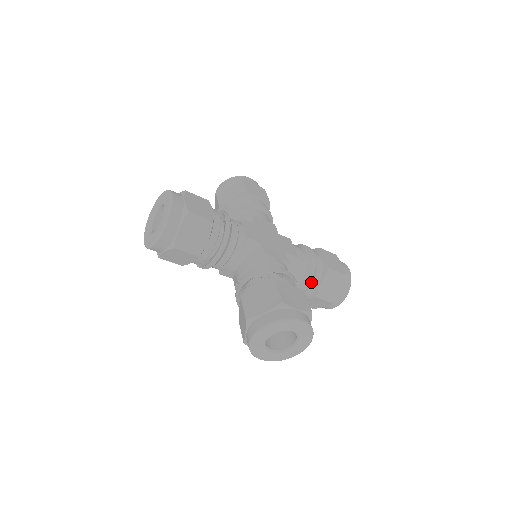
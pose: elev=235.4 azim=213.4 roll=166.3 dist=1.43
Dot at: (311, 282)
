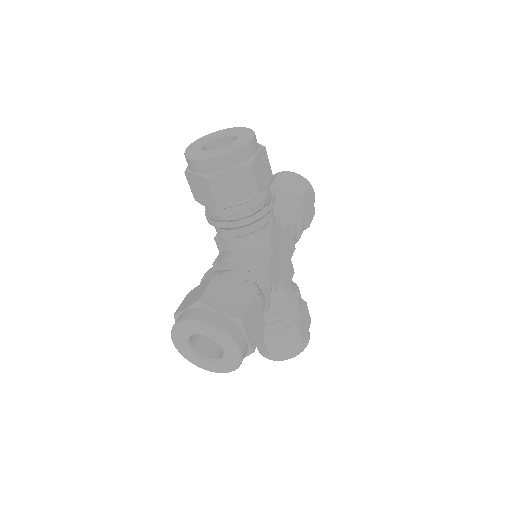
Dot at: occluded
